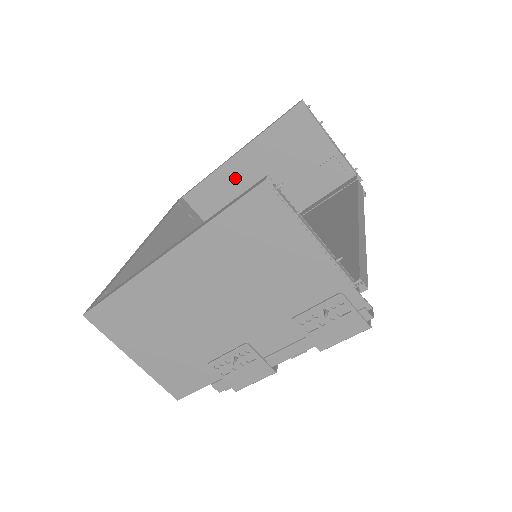
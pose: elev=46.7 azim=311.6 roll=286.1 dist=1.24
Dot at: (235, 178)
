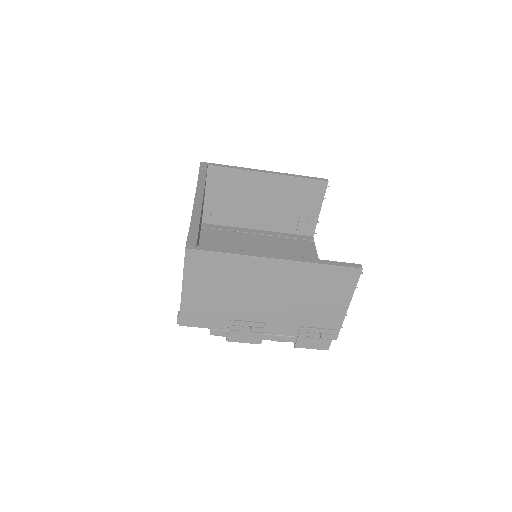
Dot at: (253, 184)
